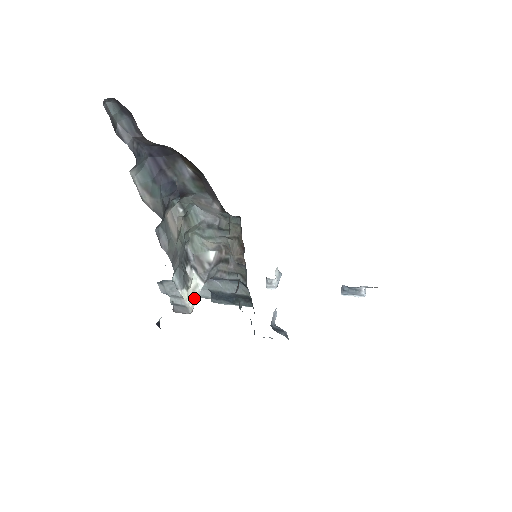
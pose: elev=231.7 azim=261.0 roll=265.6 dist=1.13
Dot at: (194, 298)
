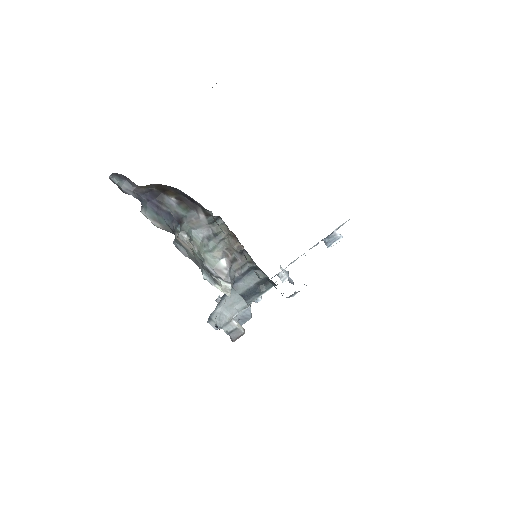
Dot at: (228, 292)
